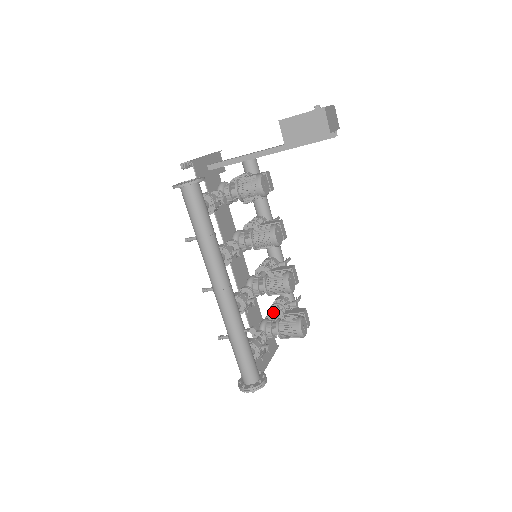
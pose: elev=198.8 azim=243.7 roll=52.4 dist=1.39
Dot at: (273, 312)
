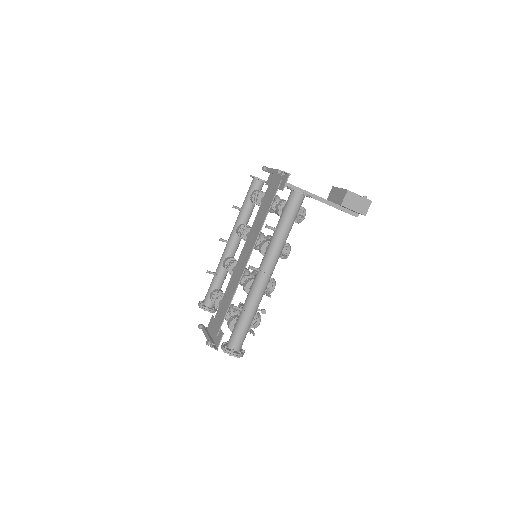
Dot at: occluded
